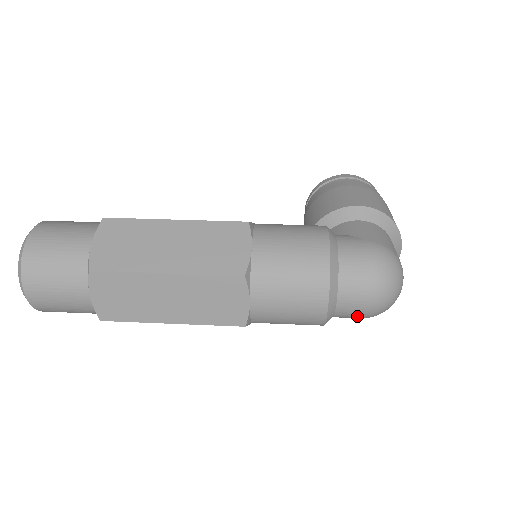
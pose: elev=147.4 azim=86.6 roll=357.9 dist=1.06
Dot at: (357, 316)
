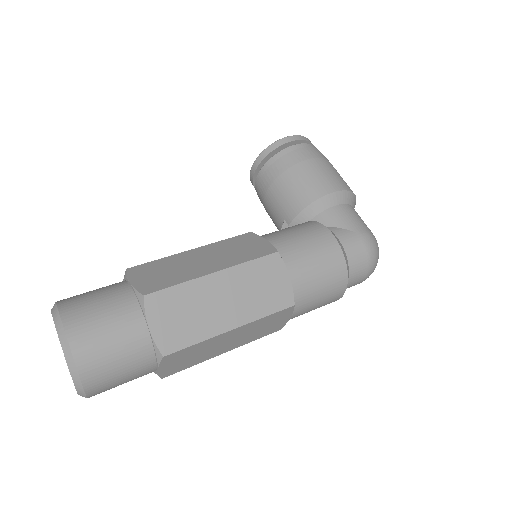
Dot at: occluded
